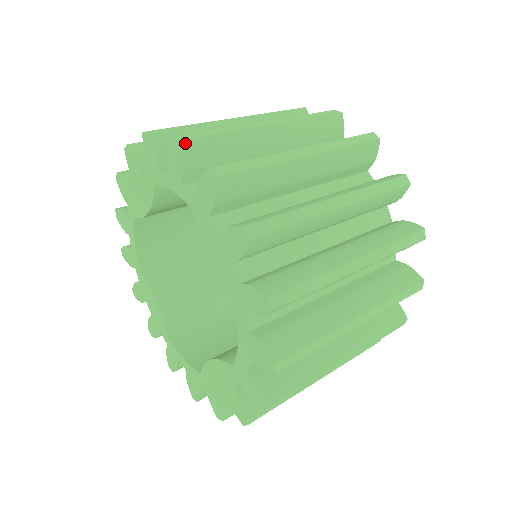
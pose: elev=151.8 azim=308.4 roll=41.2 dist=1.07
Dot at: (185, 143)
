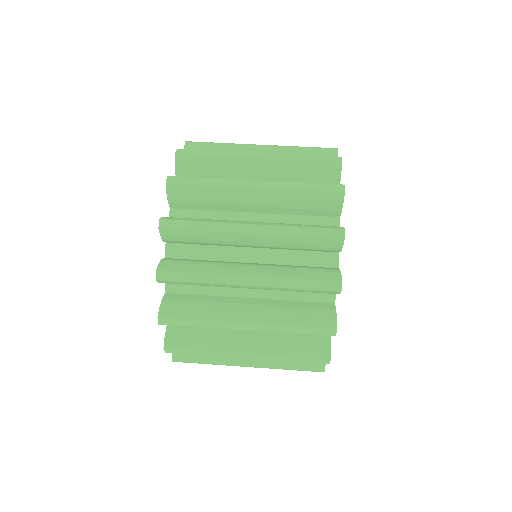
Dot at: (180, 155)
